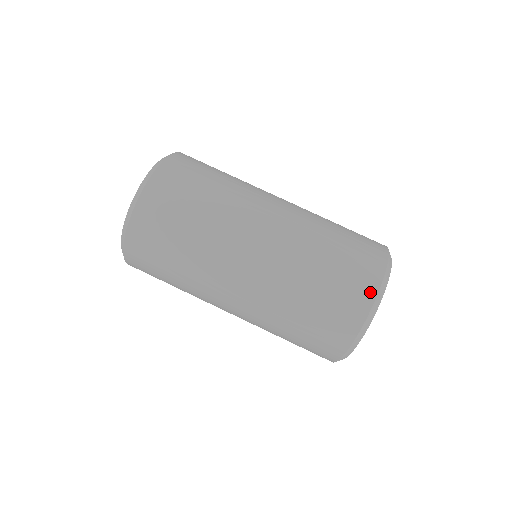
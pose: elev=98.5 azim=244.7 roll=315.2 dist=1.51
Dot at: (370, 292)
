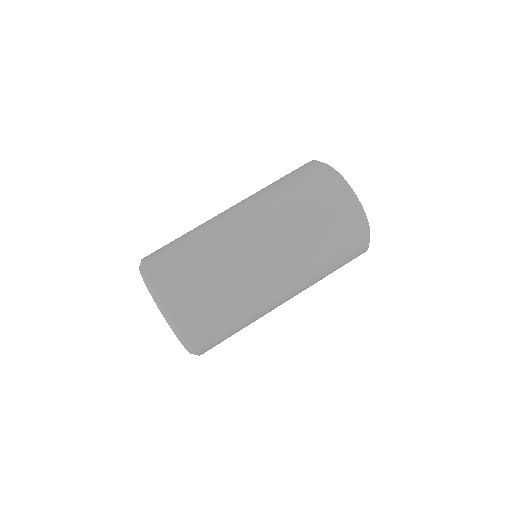
Dot at: (331, 177)
